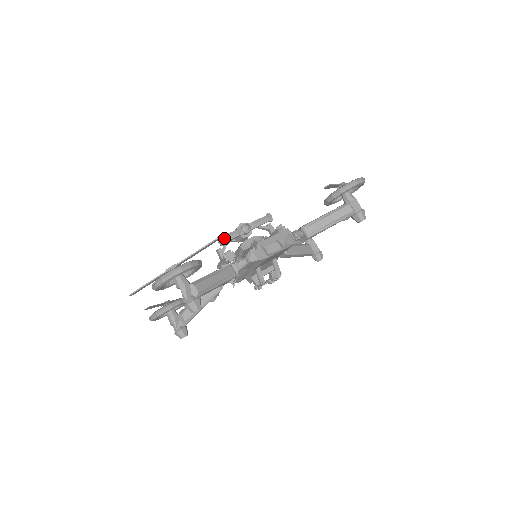
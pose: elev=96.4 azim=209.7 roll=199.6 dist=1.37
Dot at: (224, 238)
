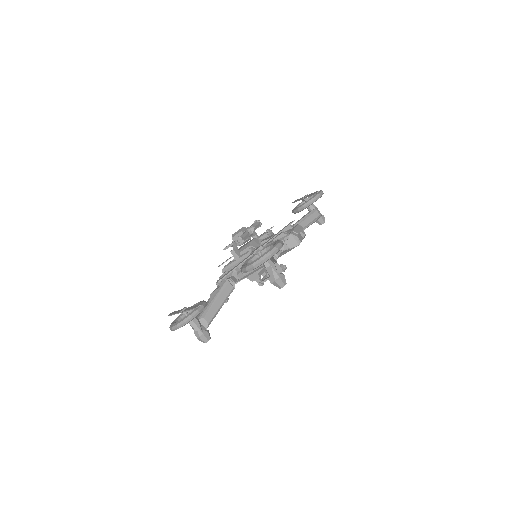
Dot at: (243, 237)
